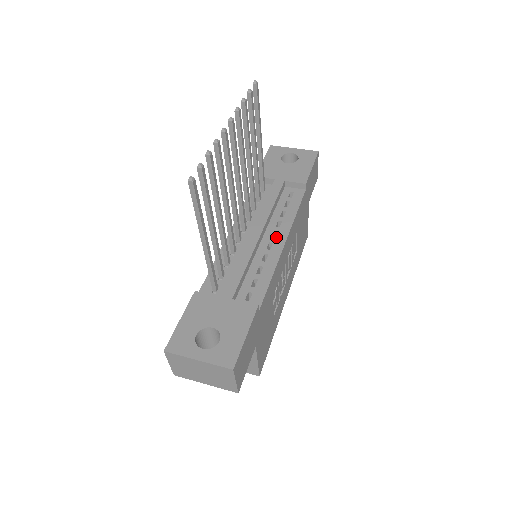
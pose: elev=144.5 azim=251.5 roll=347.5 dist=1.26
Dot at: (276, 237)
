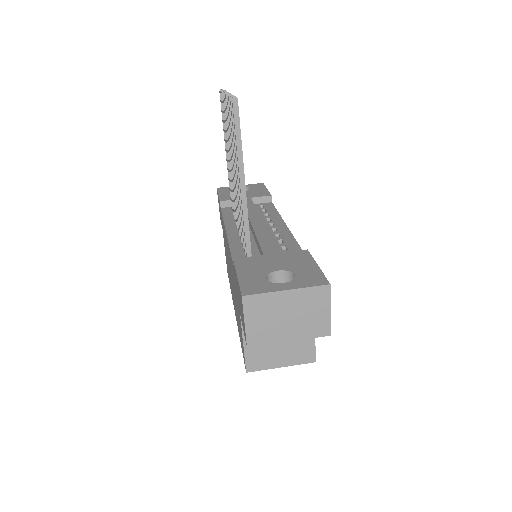
Dot at: (275, 225)
